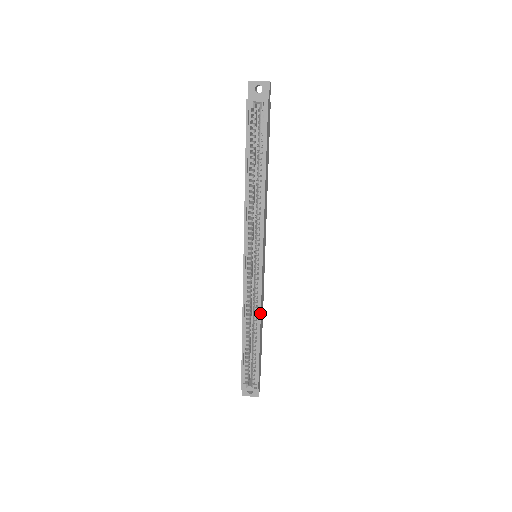
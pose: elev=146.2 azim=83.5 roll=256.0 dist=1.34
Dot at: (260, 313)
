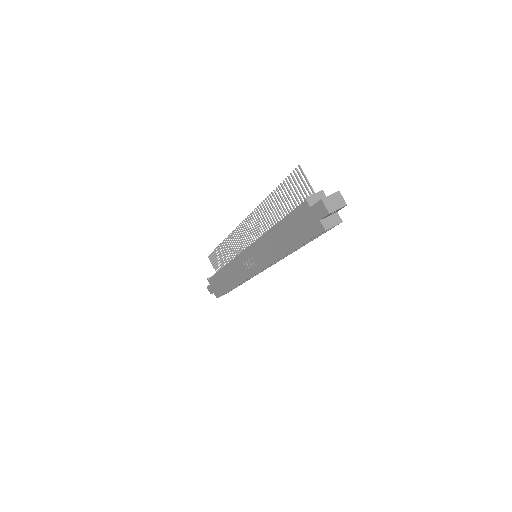
Dot at: occluded
